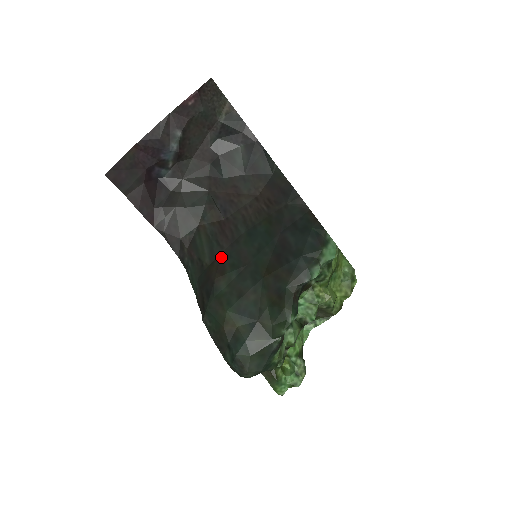
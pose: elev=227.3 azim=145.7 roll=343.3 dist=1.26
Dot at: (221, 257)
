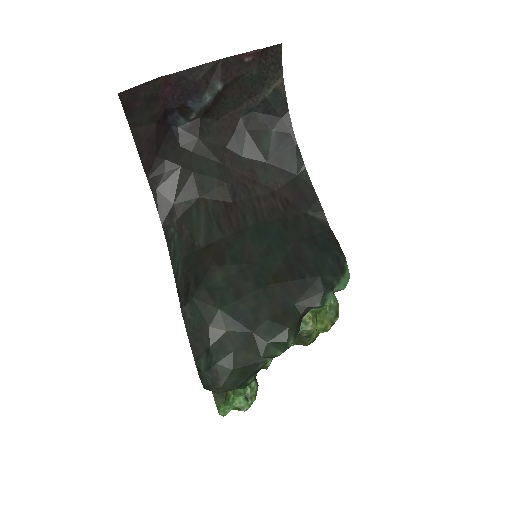
Dot at: (221, 243)
